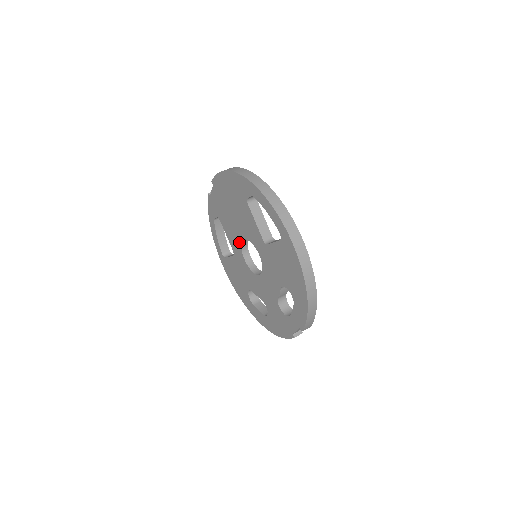
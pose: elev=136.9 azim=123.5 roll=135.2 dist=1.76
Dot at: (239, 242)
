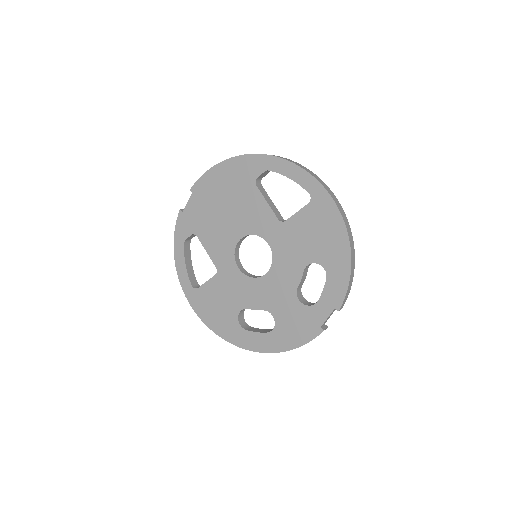
Dot at: (231, 247)
